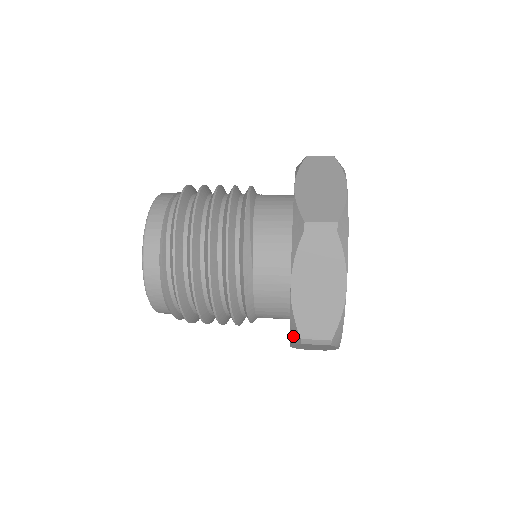
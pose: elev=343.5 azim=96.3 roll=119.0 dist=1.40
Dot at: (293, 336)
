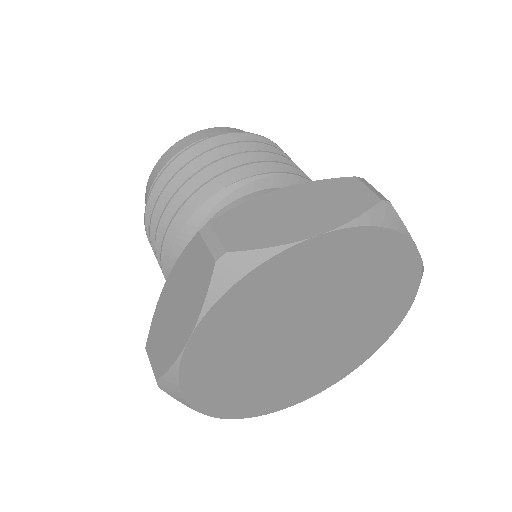
Dot at: occluded
